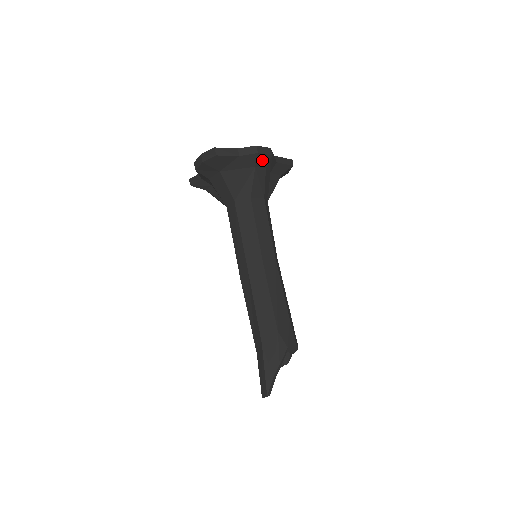
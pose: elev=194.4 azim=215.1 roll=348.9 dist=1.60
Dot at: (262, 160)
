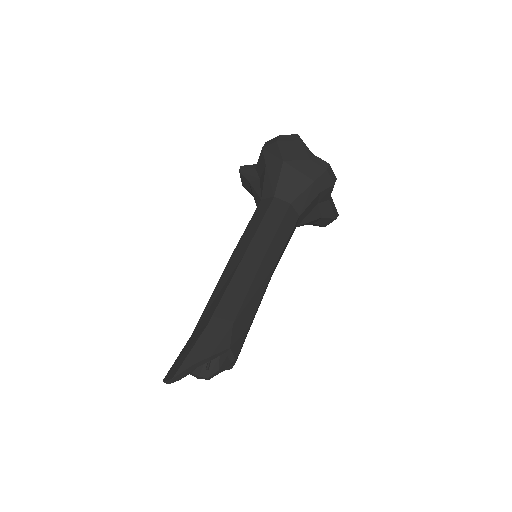
Dot at: (324, 181)
